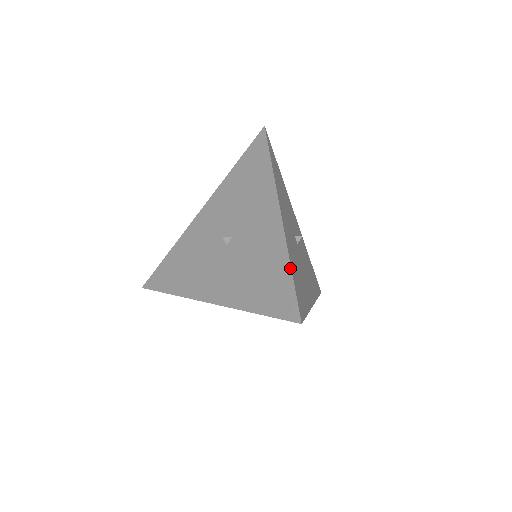
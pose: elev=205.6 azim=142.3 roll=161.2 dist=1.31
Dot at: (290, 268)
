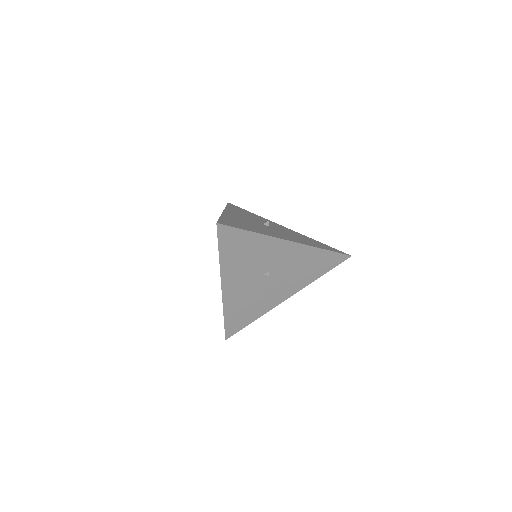
Dot at: occluded
